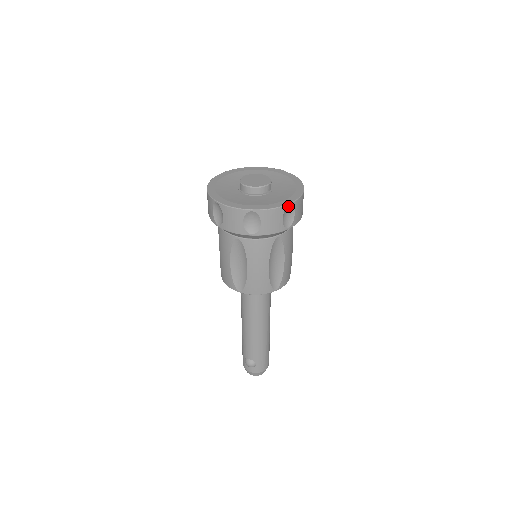
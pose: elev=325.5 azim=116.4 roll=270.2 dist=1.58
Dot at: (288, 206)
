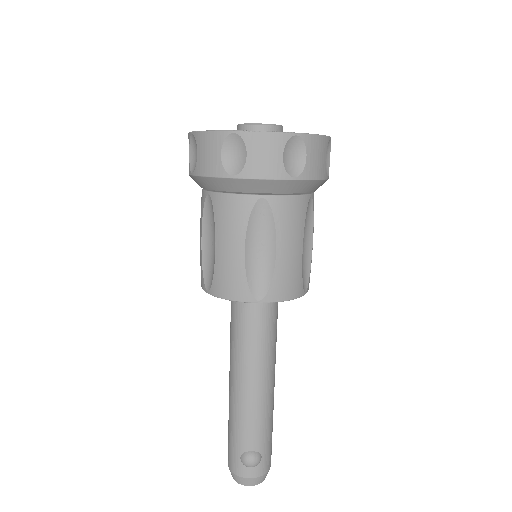
Dot at: (328, 140)
